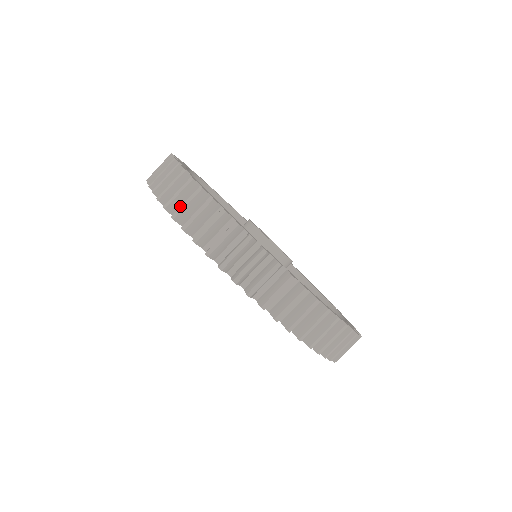
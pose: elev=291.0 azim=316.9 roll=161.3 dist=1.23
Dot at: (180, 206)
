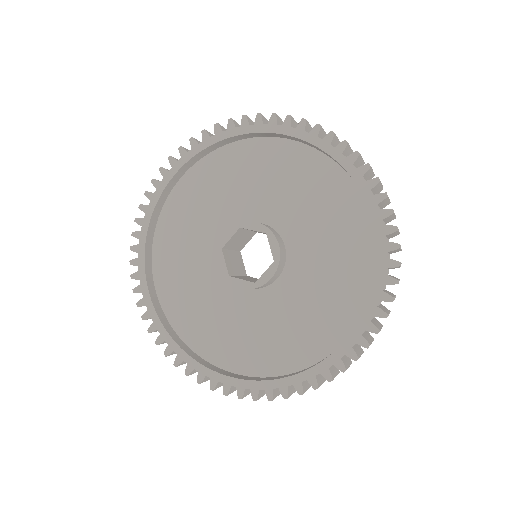
Dot at: occluded
